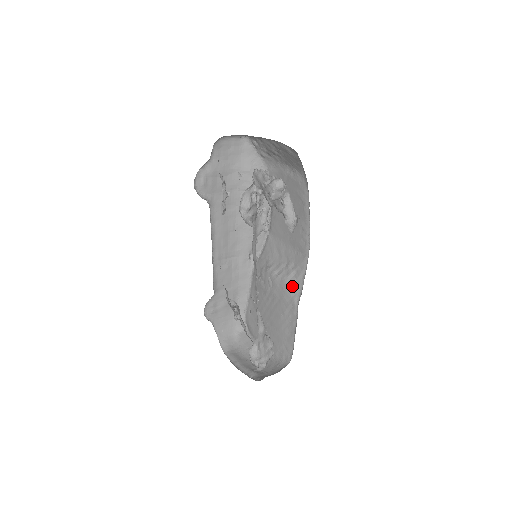
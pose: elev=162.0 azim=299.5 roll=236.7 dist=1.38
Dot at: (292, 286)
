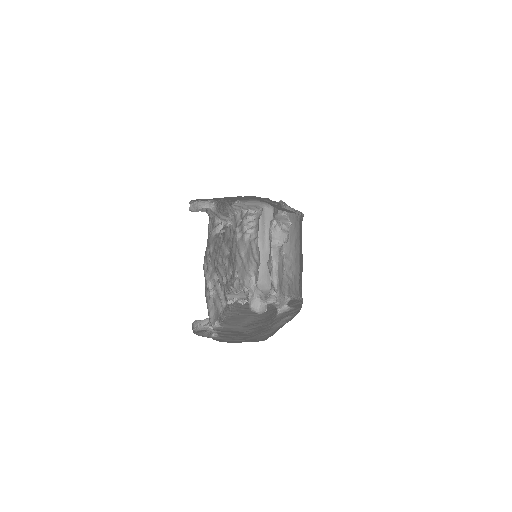
Dot at: (285, 283)
